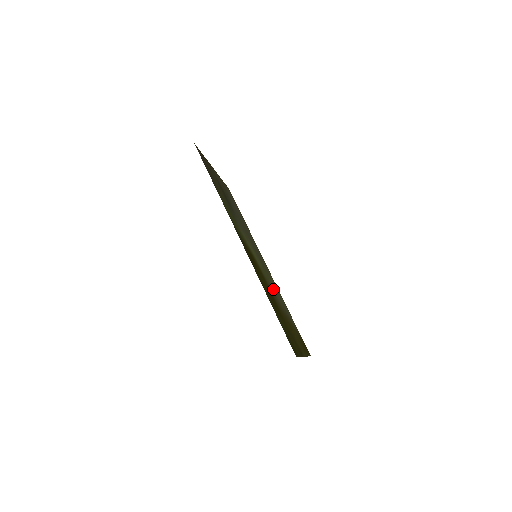
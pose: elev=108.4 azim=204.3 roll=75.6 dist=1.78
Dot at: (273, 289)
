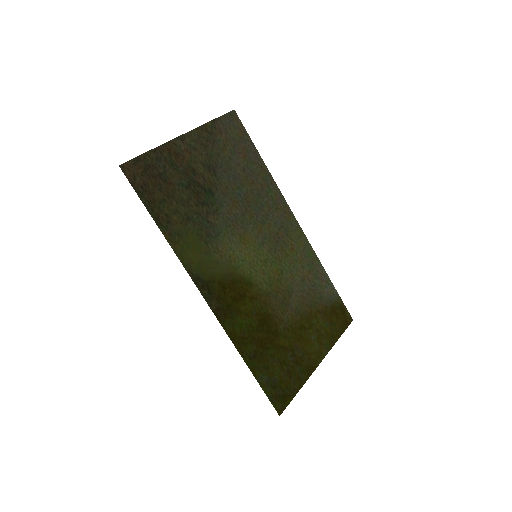
Dot at: (285, 285)
